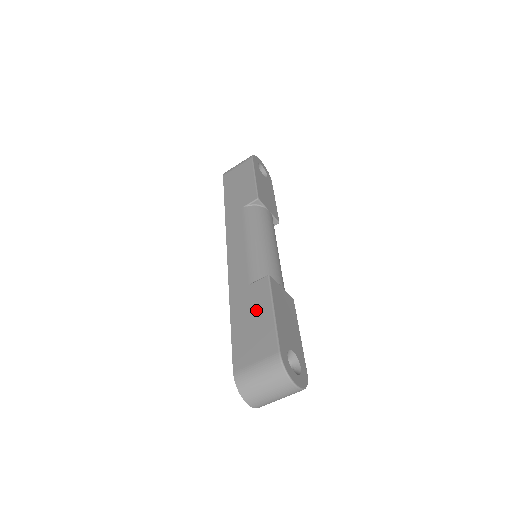
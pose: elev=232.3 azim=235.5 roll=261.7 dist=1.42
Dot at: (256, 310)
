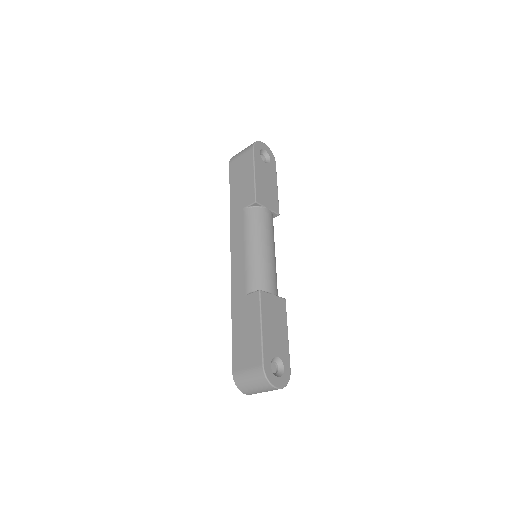
Dot at: (249, 322)
